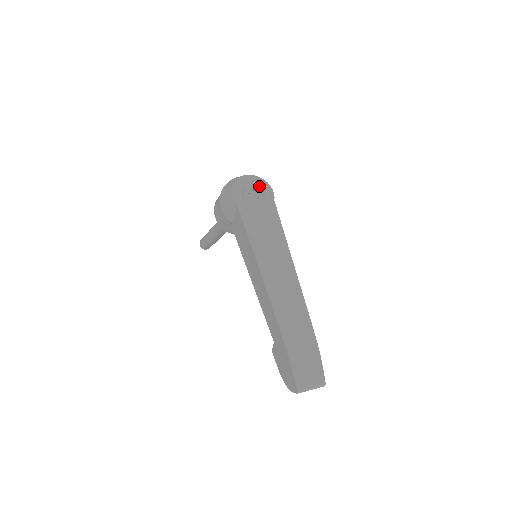
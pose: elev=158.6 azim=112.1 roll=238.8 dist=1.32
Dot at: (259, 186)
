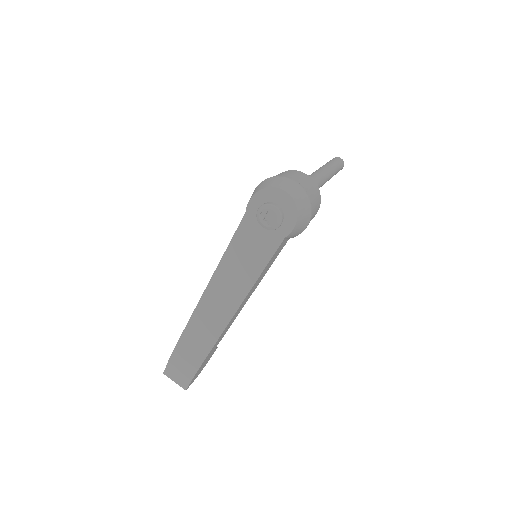
Dot at: (279, 214)
